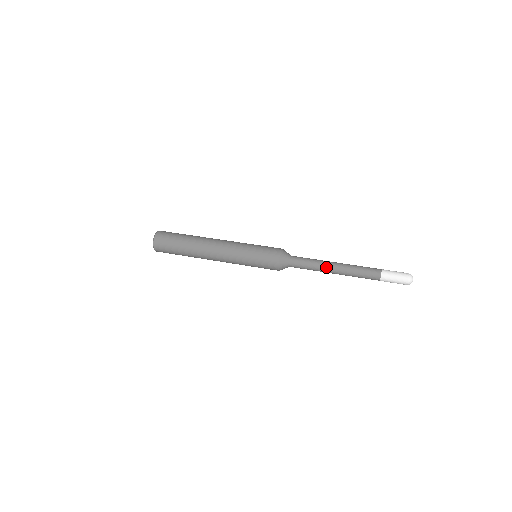
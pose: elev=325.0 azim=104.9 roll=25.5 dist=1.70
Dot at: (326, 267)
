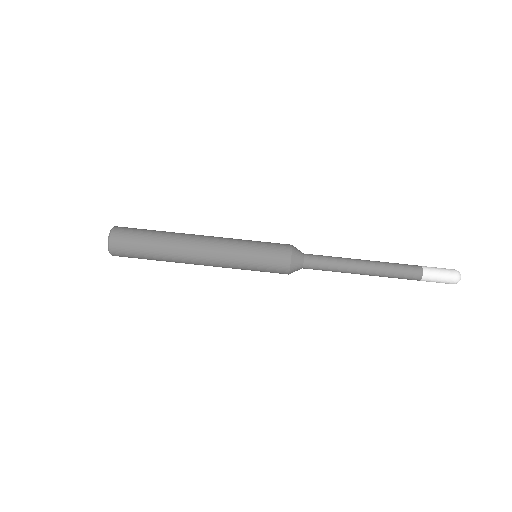
Dot at: (351, 272)
